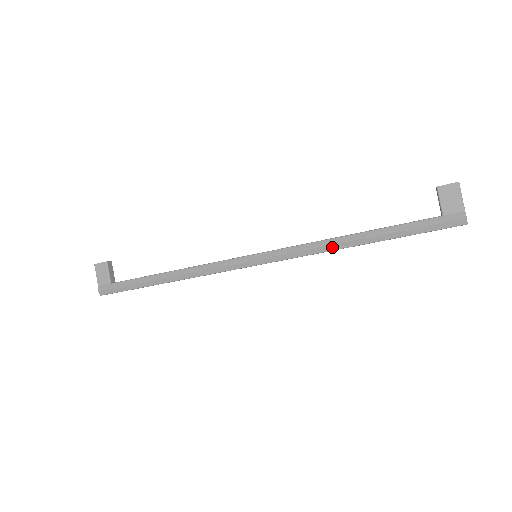
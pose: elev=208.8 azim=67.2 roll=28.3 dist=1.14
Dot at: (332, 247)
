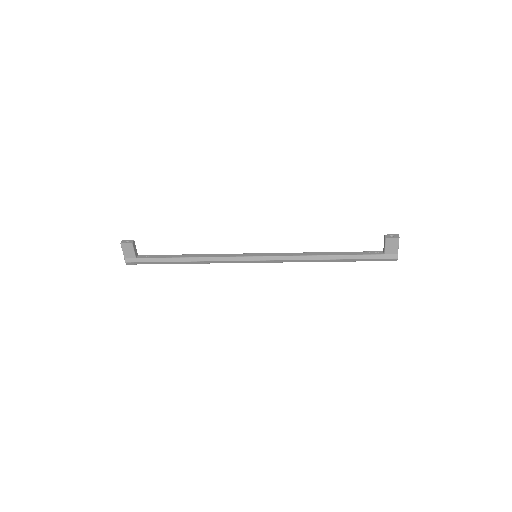
Dot at: (311, 261)
